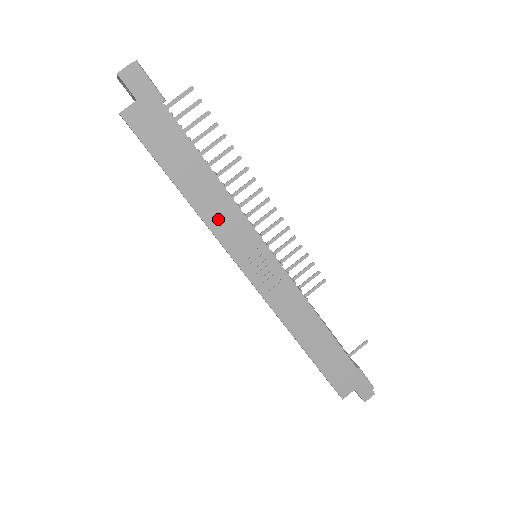
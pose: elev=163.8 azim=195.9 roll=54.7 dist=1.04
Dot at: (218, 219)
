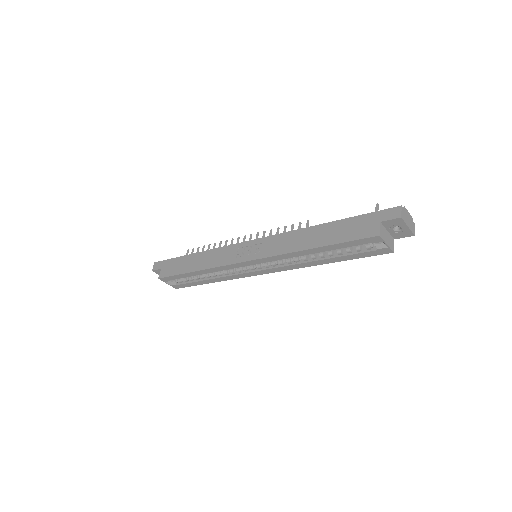
Dot at: (214, 261)
